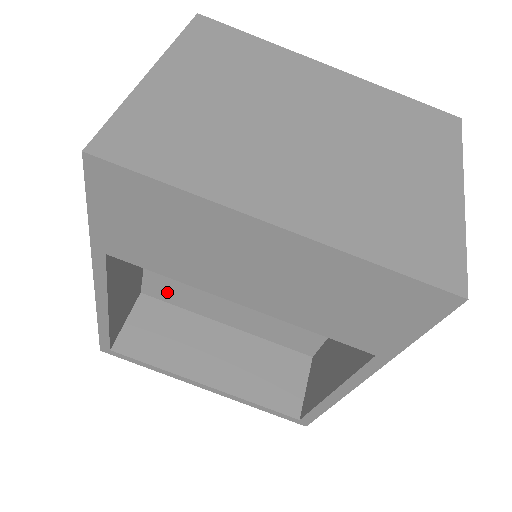
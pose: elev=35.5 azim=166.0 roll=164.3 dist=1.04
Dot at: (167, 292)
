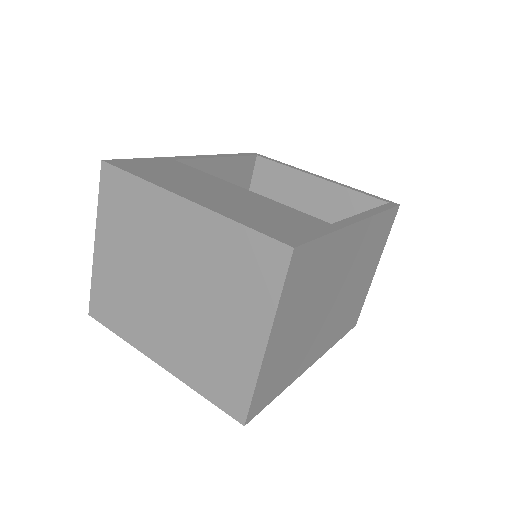
Dot at: occluded
